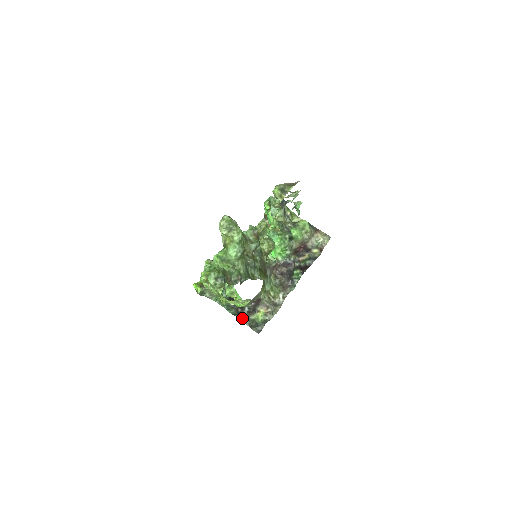
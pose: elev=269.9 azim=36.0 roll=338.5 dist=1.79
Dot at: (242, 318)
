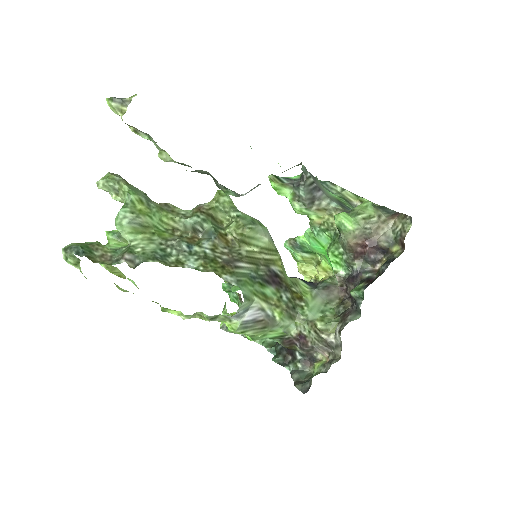
Dot at: (292, 370)
